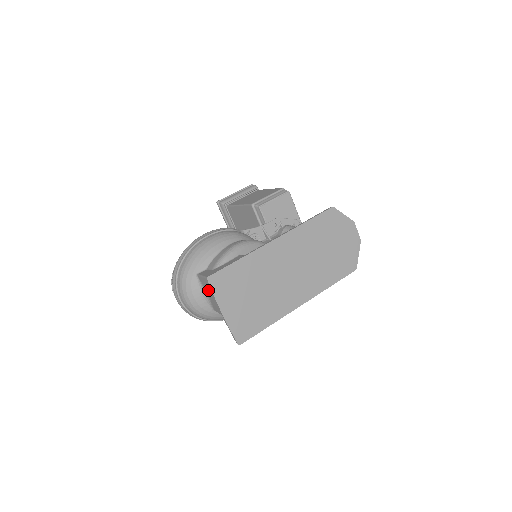
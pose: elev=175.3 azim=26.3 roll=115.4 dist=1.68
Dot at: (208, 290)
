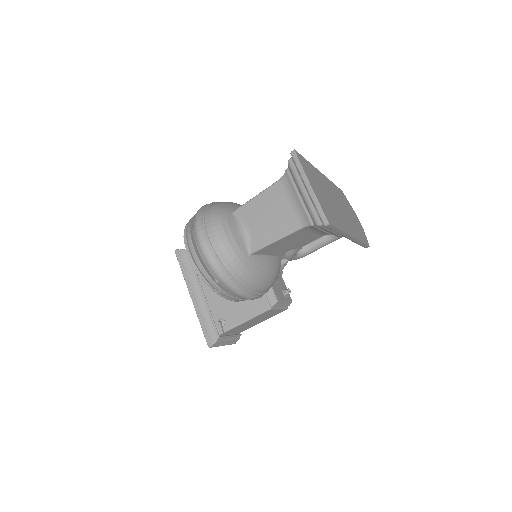
Dot at: (255, 214)
